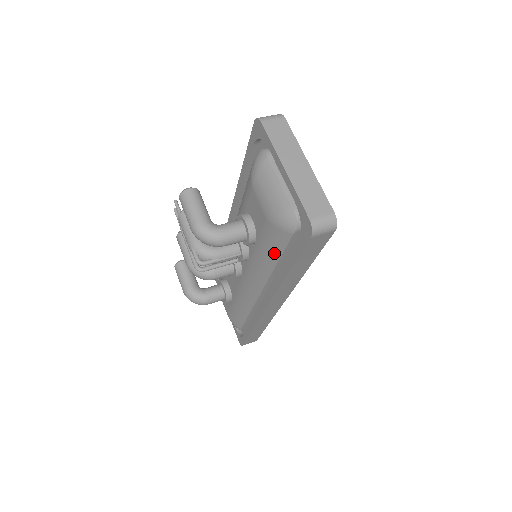
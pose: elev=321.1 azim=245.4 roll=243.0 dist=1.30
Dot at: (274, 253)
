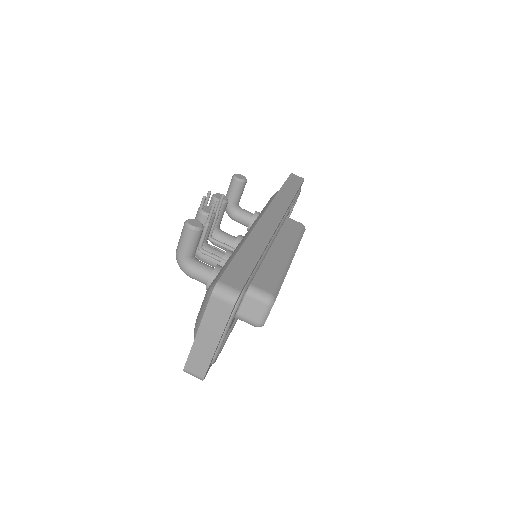
Dot at: occluded
